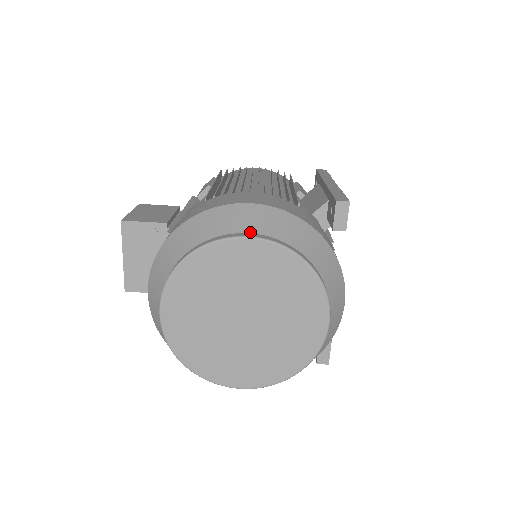
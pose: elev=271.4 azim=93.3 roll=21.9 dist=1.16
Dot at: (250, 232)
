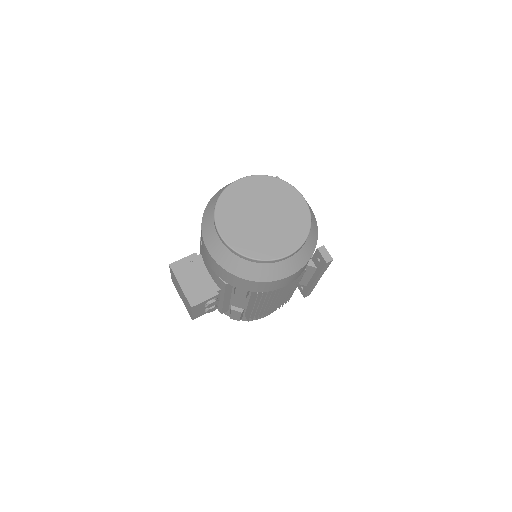
Dot at: occluded
